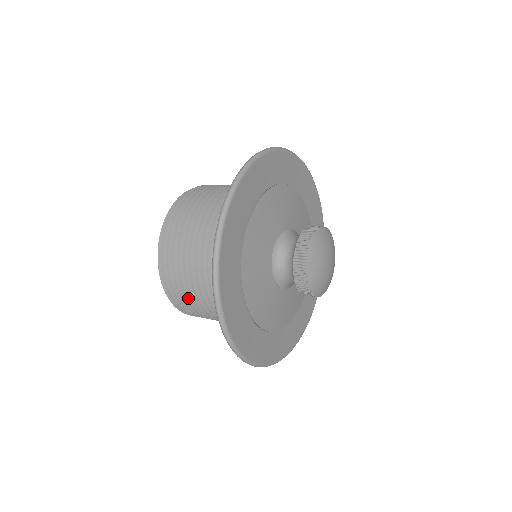
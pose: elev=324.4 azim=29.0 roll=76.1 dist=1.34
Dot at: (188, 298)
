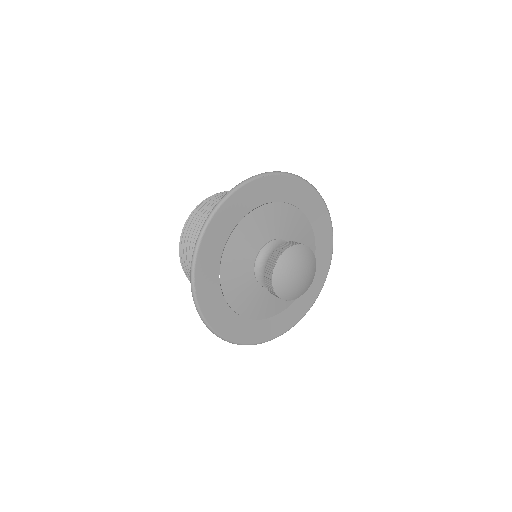
Dot at: occluded
